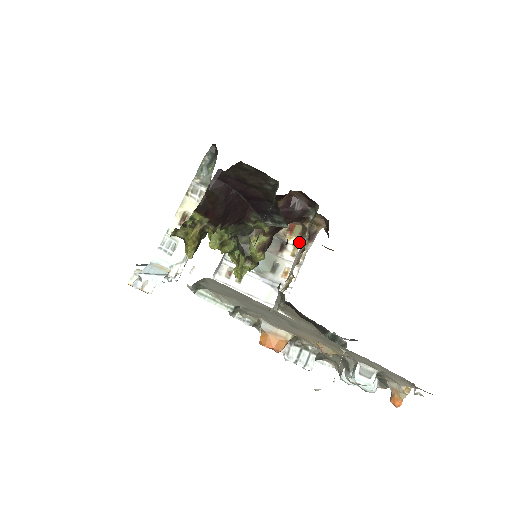
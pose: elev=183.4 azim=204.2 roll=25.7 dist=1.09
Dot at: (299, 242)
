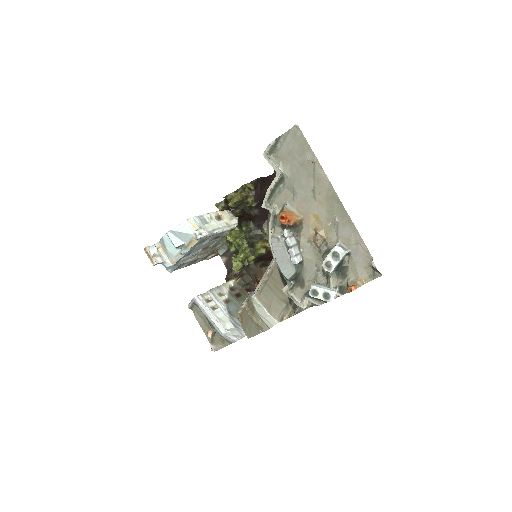
Dot at: occluded
